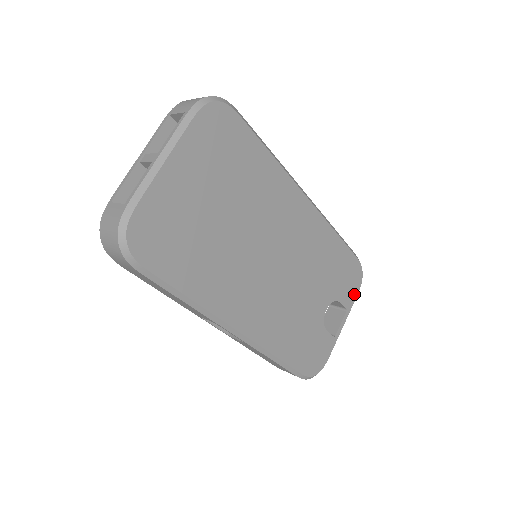
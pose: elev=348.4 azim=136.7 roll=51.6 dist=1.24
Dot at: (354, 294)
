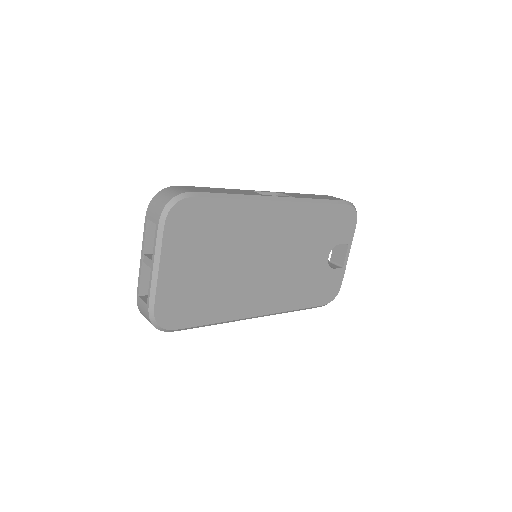
Dot at: (352, 229)
